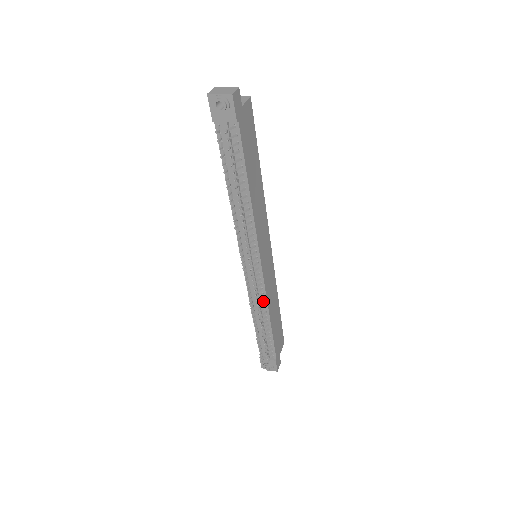
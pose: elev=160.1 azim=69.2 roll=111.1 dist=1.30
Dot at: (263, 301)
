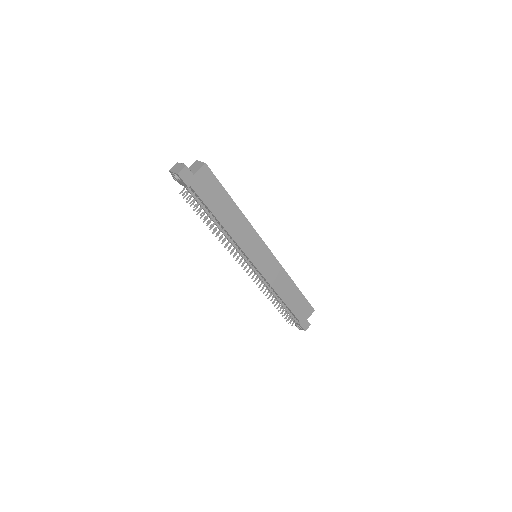
Dot at: (270, 286)
